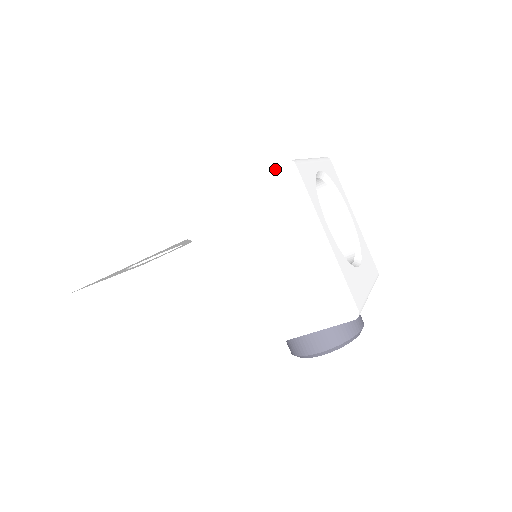
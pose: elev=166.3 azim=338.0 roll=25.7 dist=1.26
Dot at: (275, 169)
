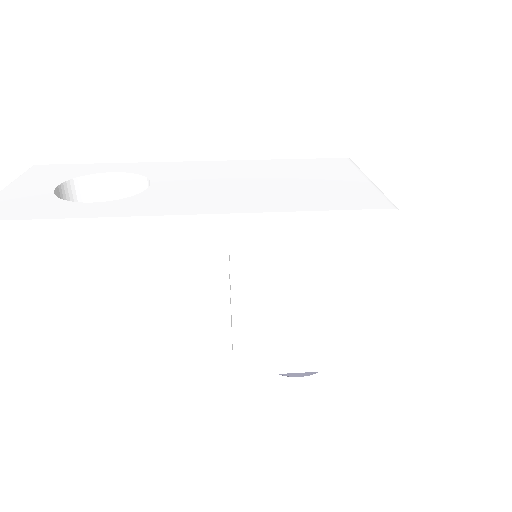
Dot at: (377, 212)
